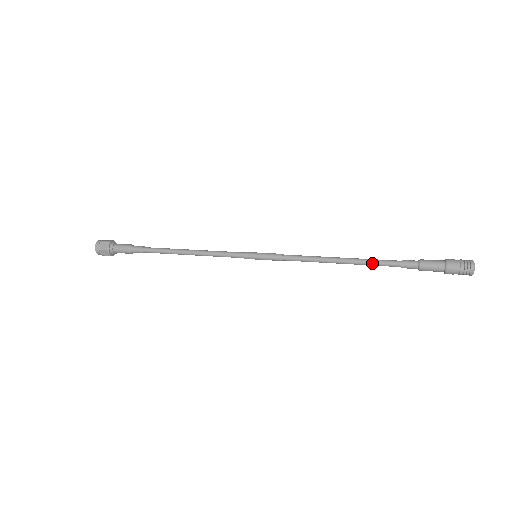
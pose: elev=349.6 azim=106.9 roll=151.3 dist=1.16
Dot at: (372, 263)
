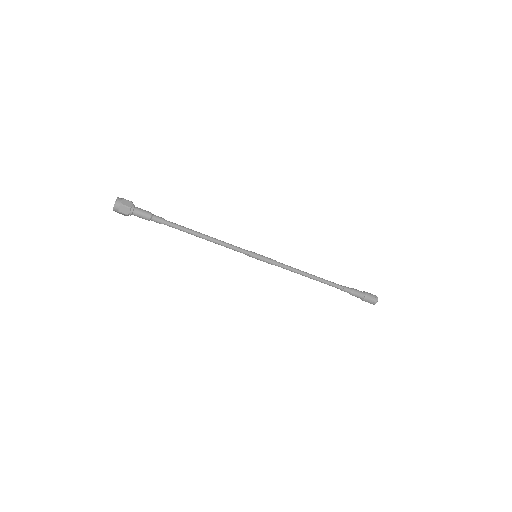
Dot at: (328, 281)
